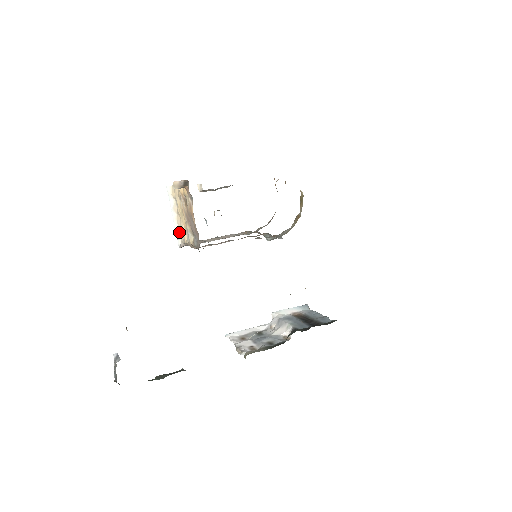
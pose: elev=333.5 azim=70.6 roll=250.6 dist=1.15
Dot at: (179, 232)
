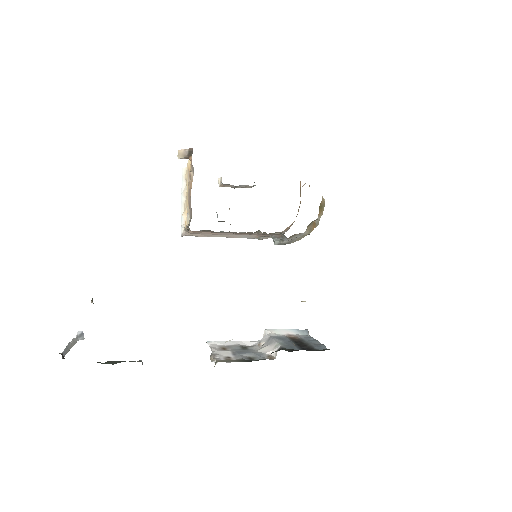
Dot at: occluded
